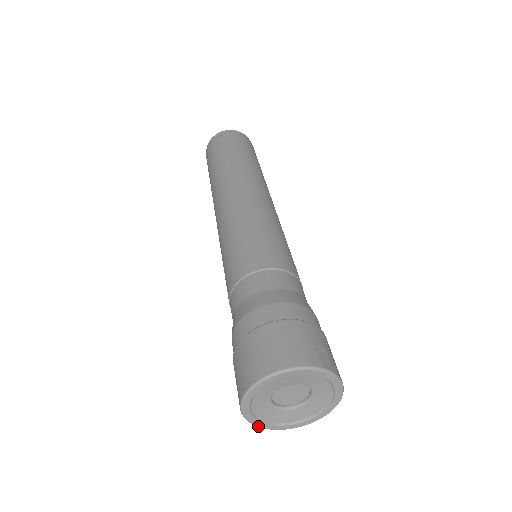
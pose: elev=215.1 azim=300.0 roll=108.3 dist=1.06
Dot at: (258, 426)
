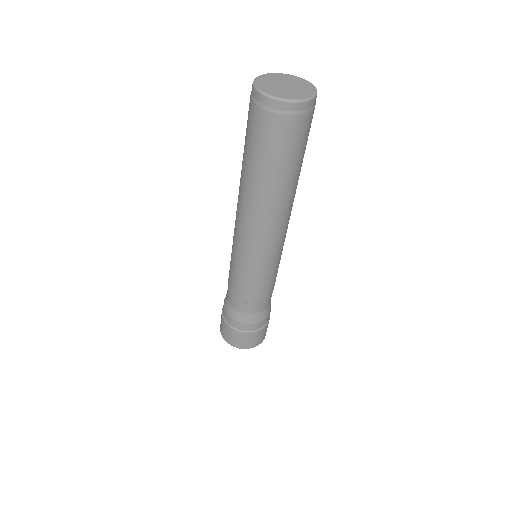
Dot at: occluded
